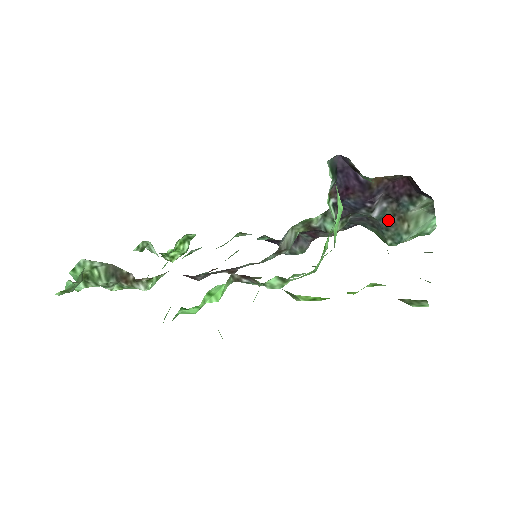
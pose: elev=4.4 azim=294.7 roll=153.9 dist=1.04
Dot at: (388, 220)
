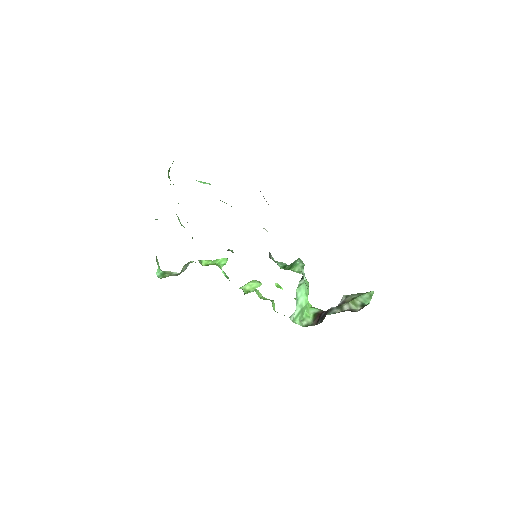
Dot at: occluded
